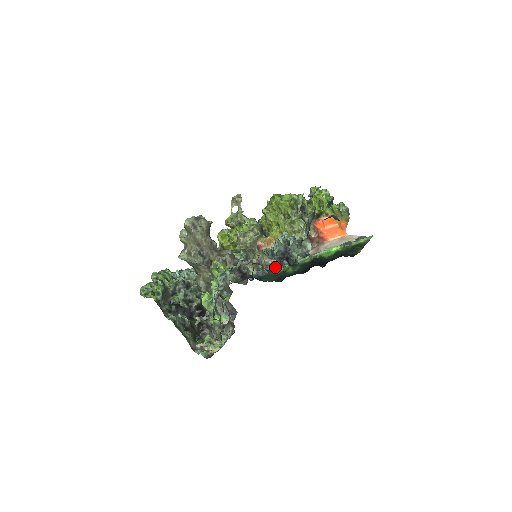
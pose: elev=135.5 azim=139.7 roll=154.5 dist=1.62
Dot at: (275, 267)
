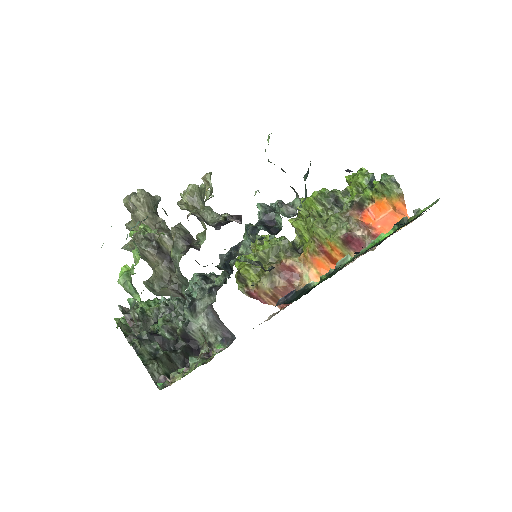
Dot at: (226, 222)
